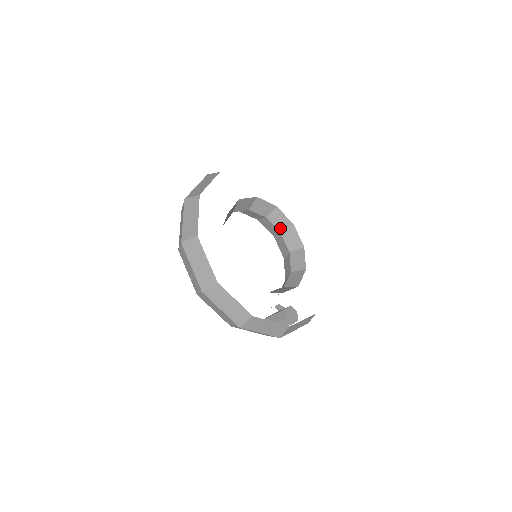
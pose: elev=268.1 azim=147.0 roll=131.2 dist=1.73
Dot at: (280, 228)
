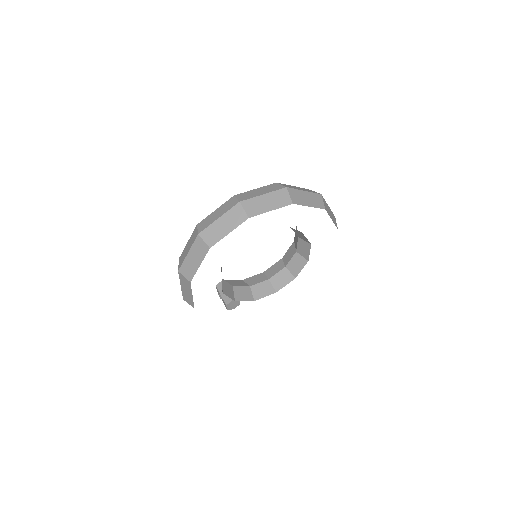
Dot at: (299, 250)
